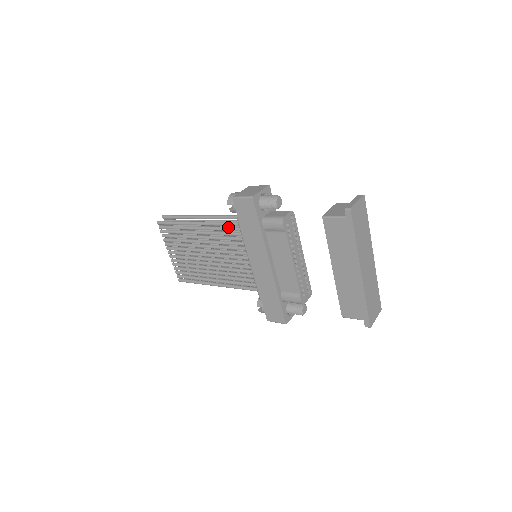
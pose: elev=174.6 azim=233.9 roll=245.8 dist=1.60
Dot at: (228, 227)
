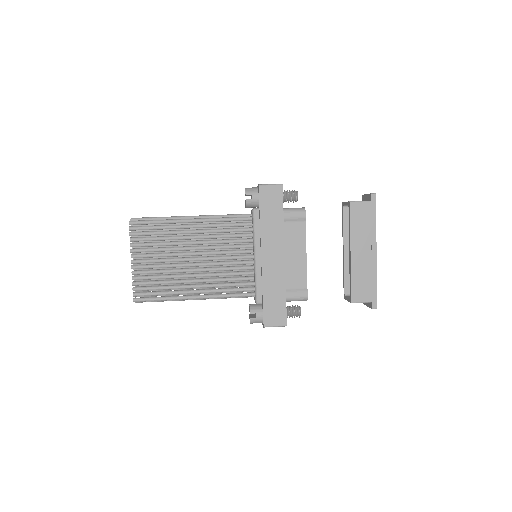
Dot at: occluded
